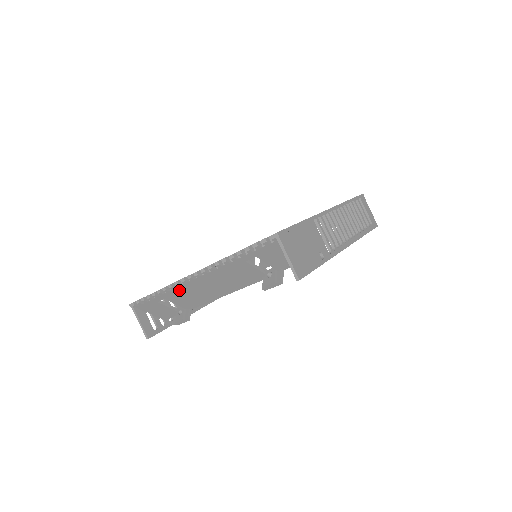
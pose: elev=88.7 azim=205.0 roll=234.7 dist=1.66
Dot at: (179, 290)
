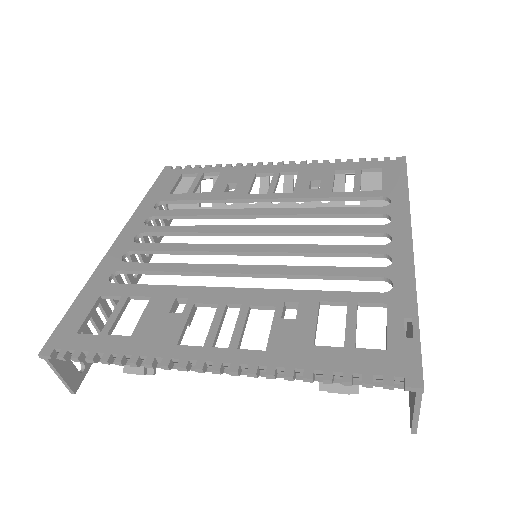
Dot at: occluded
